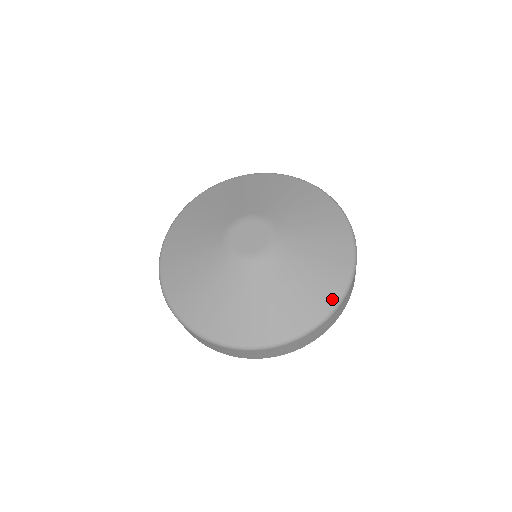
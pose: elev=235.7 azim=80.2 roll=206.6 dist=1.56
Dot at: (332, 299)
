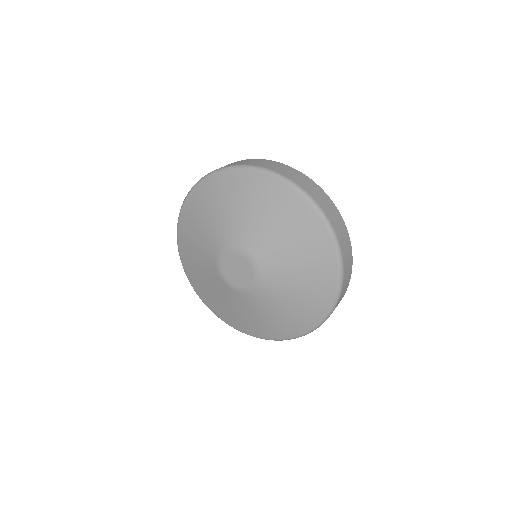
Dot at: (328, 302)
